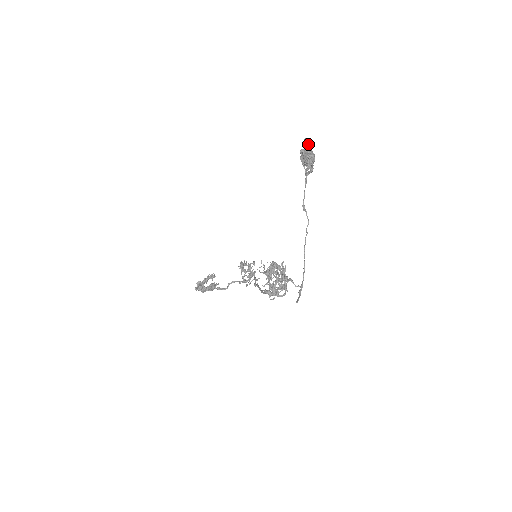
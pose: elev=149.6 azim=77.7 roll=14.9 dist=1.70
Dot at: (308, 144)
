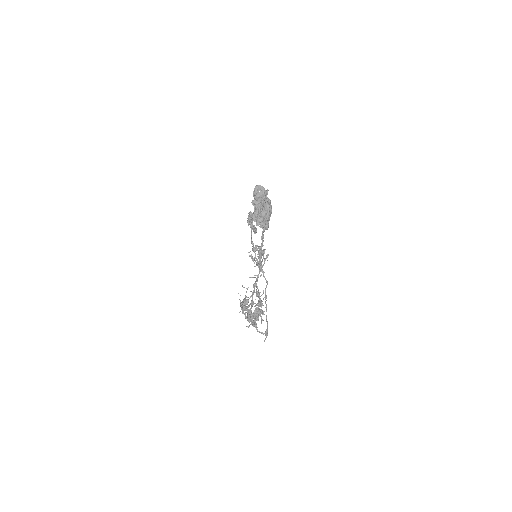
Dot at: occluded
